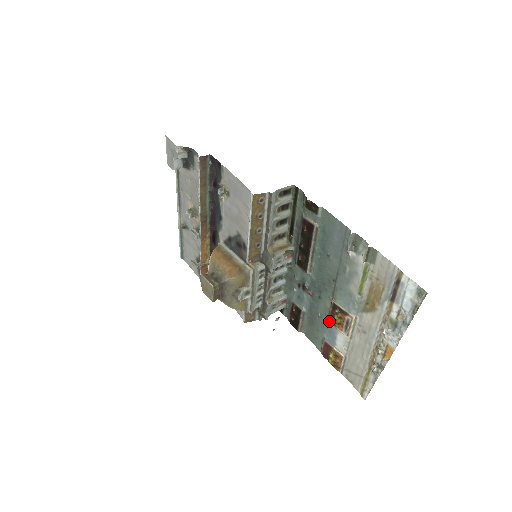
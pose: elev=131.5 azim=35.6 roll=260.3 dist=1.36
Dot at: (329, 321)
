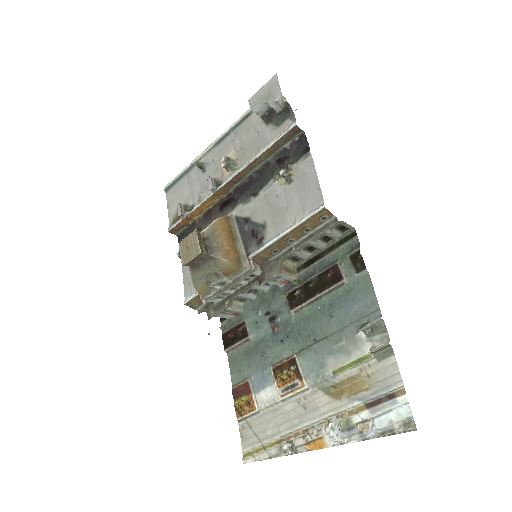
Dot at: (272, 368)
